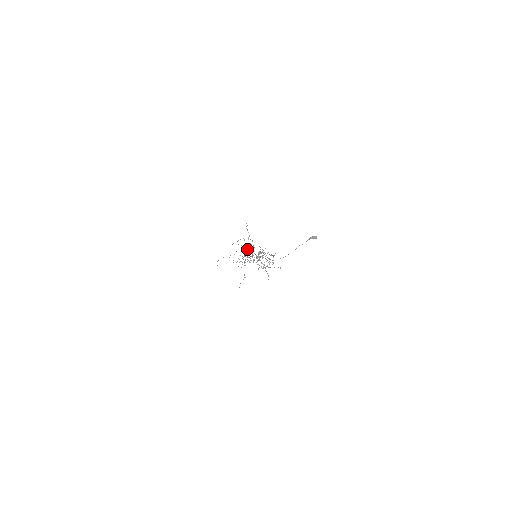
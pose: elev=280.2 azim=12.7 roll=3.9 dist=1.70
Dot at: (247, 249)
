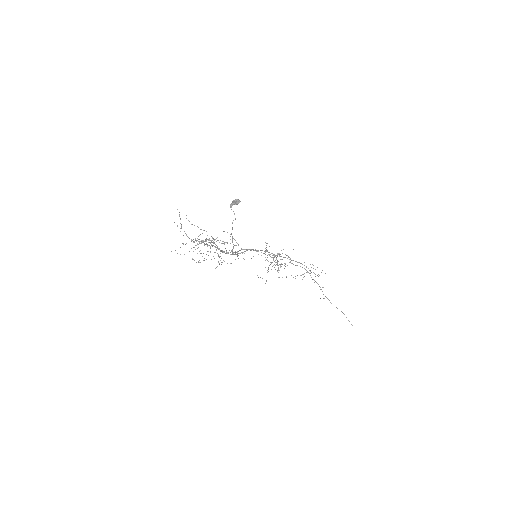
Dot at: (198, 241)
